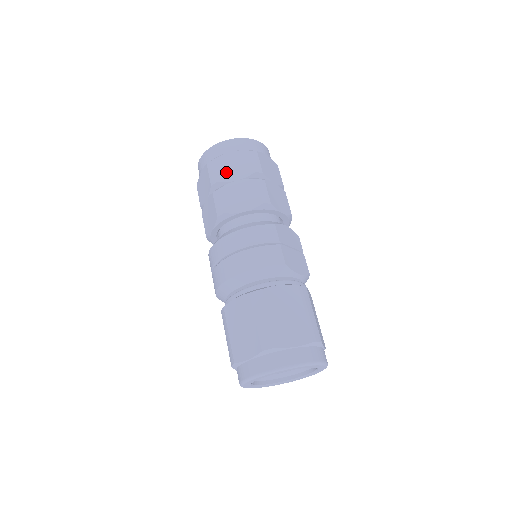
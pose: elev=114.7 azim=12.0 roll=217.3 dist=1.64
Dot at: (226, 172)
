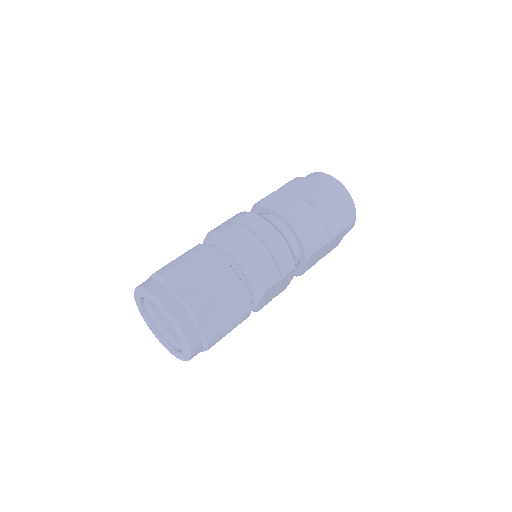
Dot at: (325, 205)
